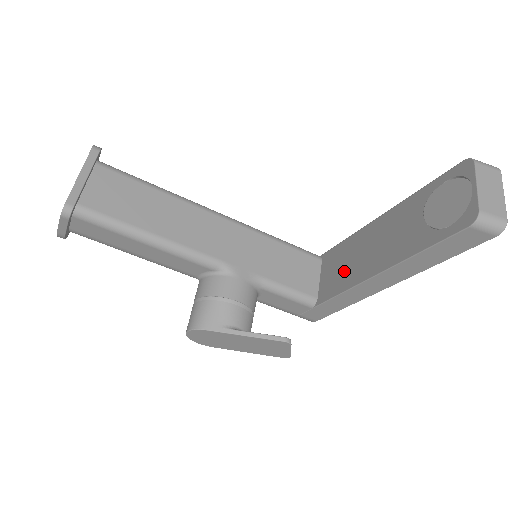
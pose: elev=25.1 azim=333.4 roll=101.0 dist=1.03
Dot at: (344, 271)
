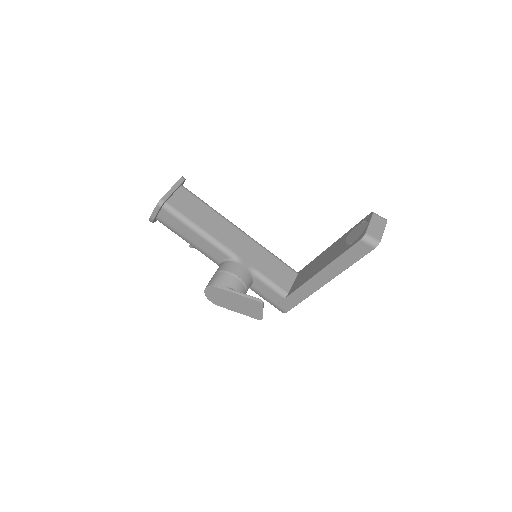
Dot at: (306, 275)
